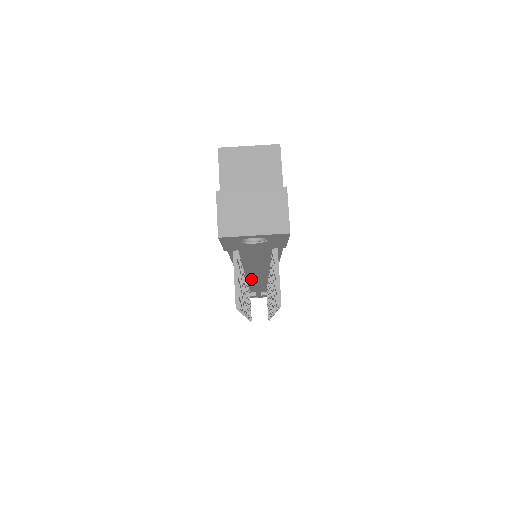
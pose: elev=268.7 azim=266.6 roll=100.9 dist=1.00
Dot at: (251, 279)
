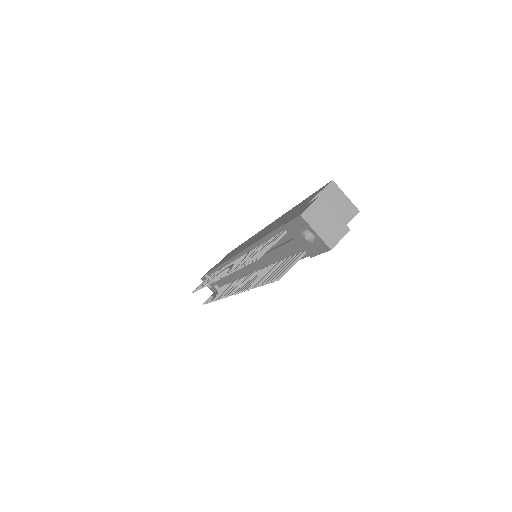
Dot at: occluded
